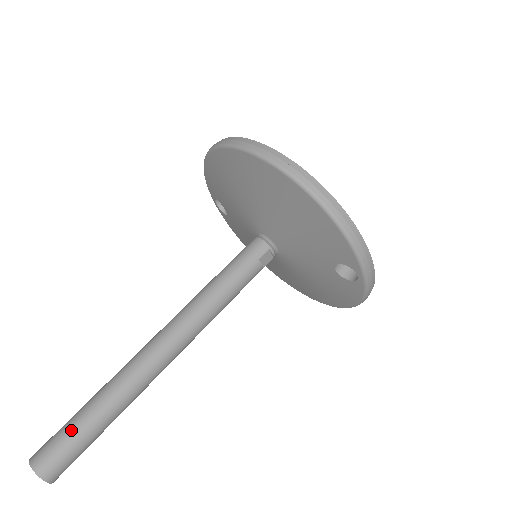
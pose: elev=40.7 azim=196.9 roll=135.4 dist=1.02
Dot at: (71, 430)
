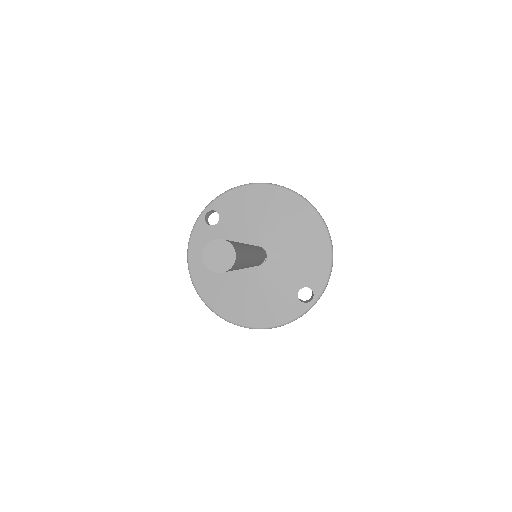
Dot at: (240, 246)
